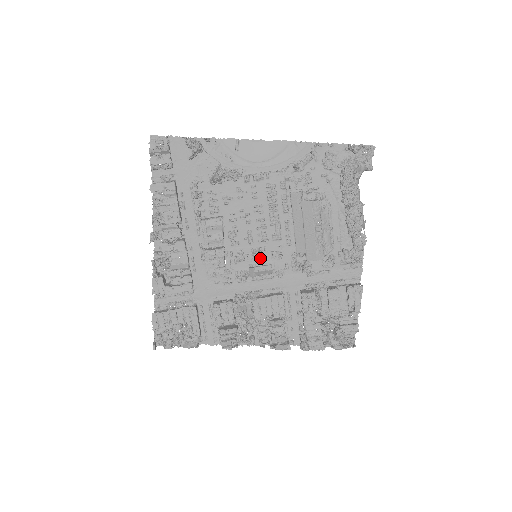
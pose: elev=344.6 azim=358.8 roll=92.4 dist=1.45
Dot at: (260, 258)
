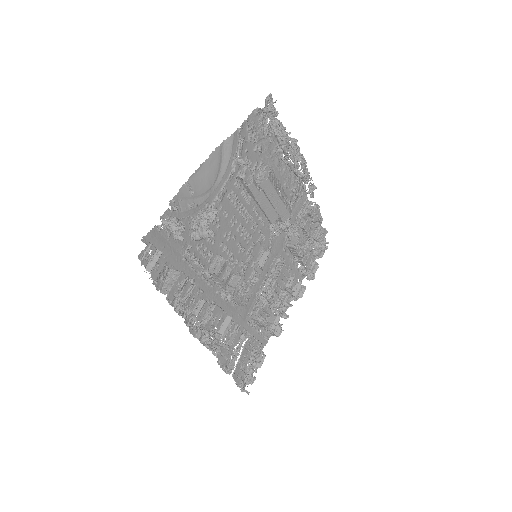
Dot at: (254, 254)
